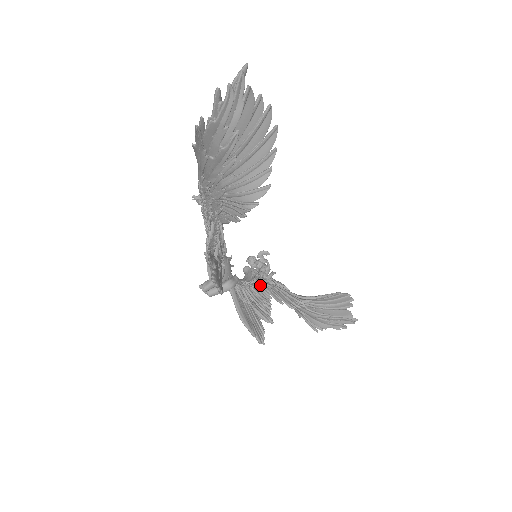
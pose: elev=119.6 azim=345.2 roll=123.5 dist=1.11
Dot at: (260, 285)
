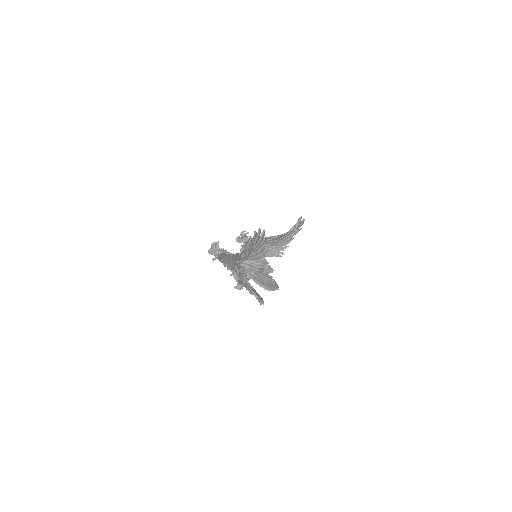
Dot at: occluded
